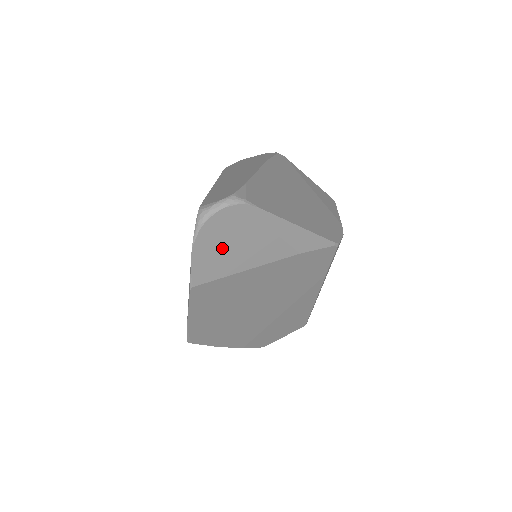
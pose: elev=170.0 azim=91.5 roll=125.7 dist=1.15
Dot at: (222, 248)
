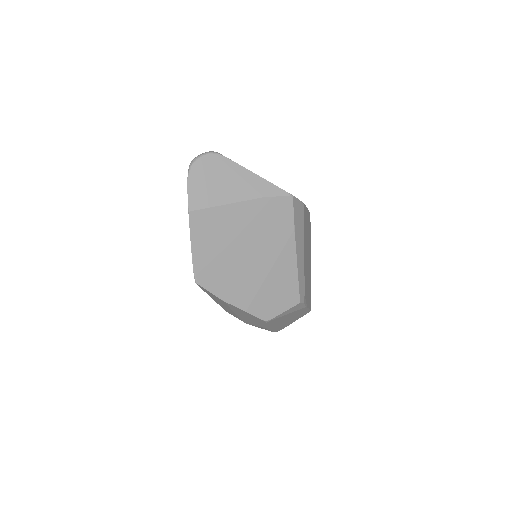
Dot at: (207, 184)
